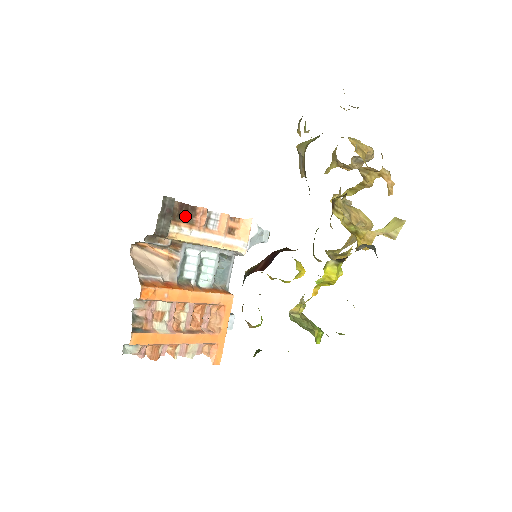
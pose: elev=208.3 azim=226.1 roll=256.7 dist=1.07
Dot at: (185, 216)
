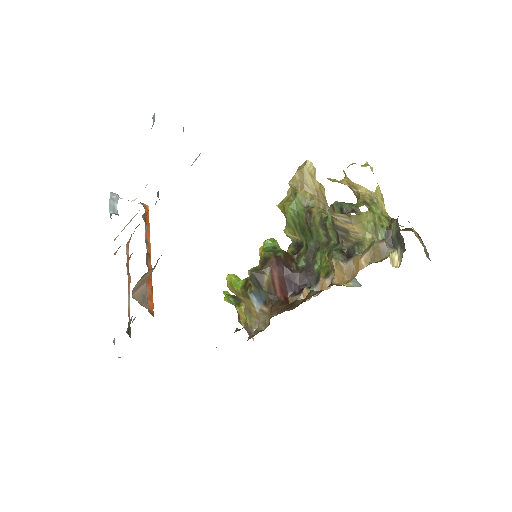
Dot at: occluded
